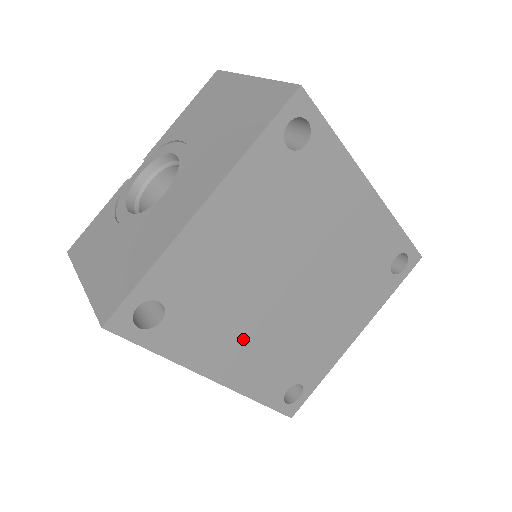
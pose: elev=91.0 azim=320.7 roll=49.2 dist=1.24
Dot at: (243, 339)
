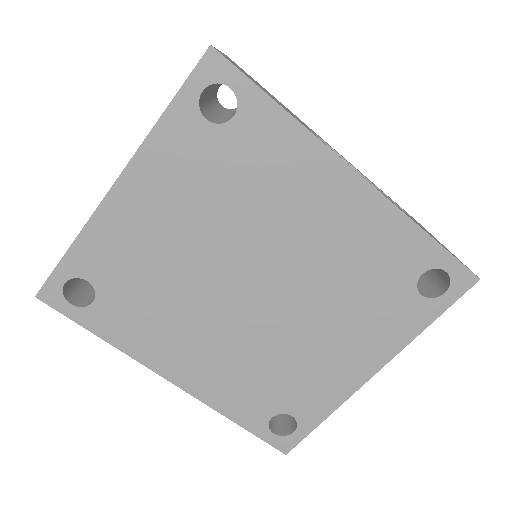
Dot at: (195, 340)
